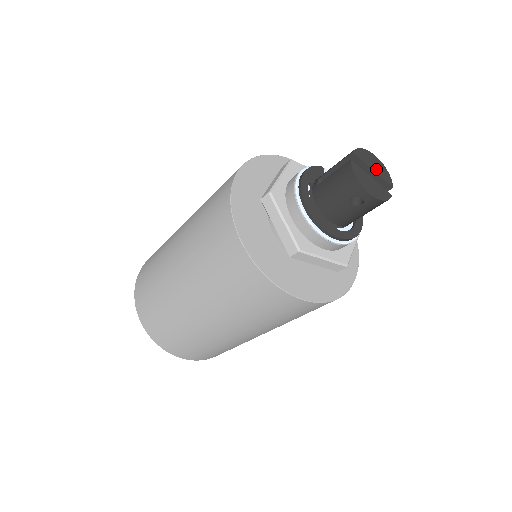
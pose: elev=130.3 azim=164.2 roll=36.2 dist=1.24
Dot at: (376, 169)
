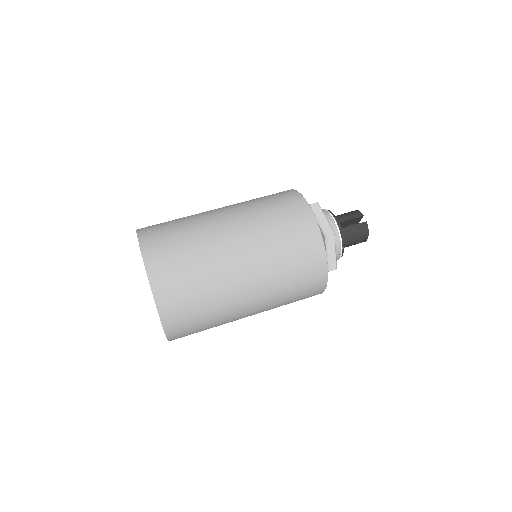
Dot at: occluded
